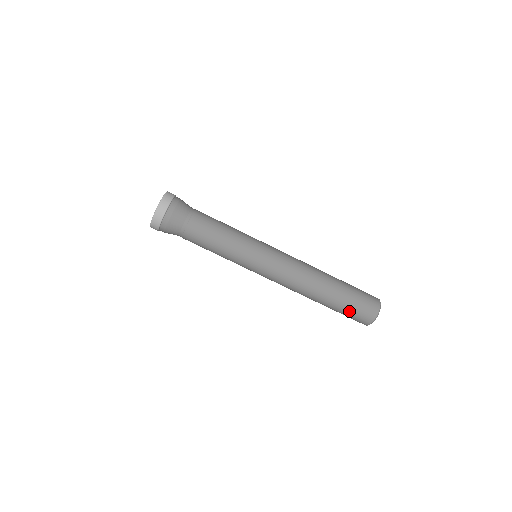
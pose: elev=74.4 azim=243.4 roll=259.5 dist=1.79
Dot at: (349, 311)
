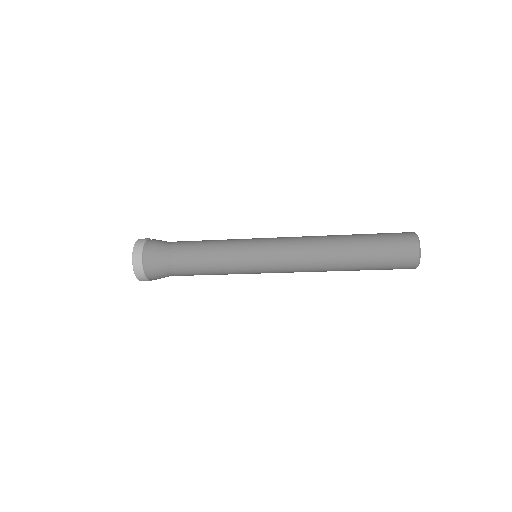
Dot at: occluded
